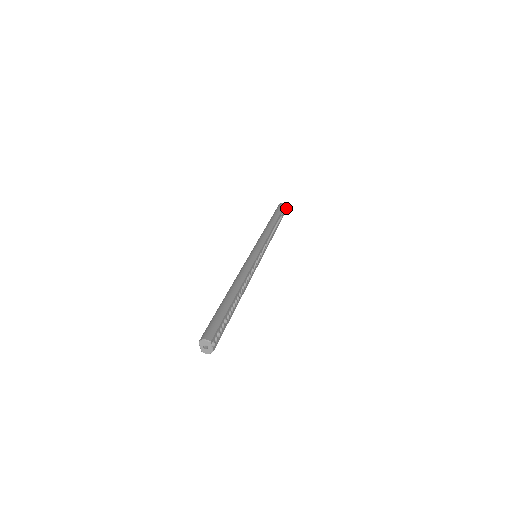
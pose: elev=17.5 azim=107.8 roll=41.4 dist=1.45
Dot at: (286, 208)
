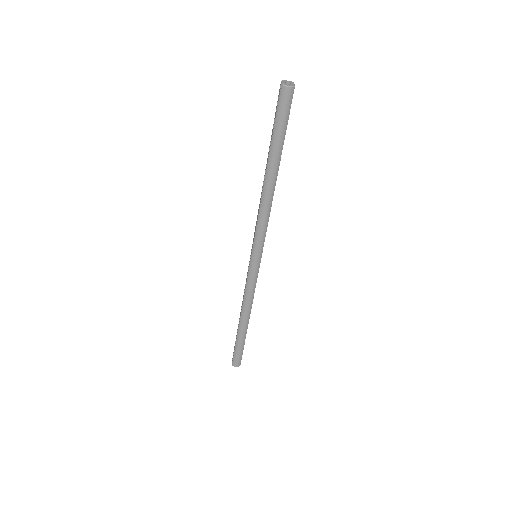
Dot at: (240, 363)
